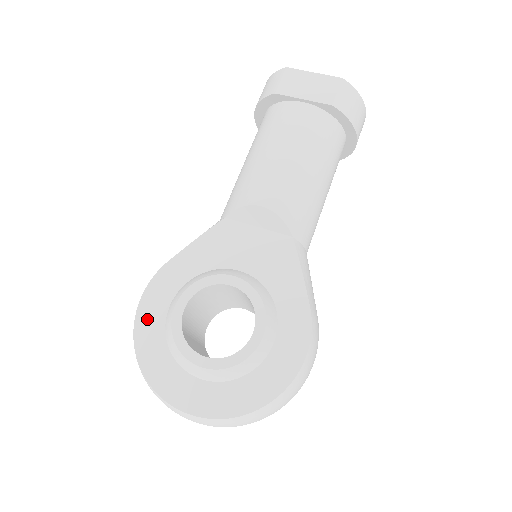
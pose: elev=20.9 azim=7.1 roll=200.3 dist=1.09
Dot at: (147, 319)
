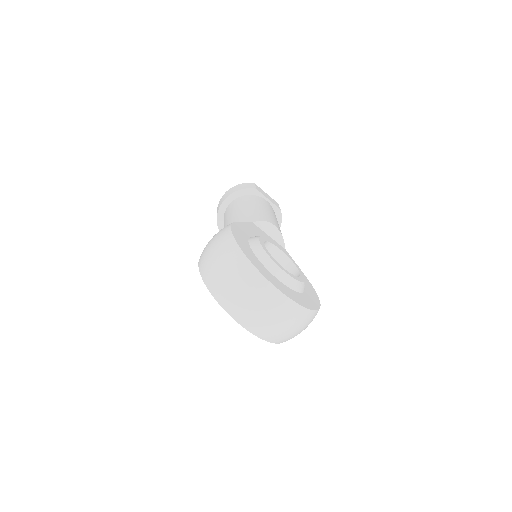
Dot at: (240, 240)
